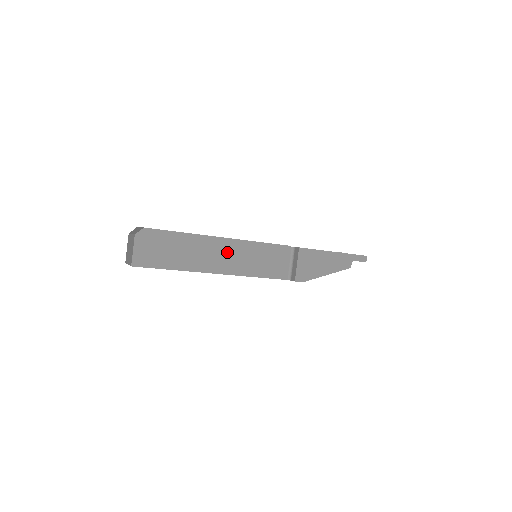
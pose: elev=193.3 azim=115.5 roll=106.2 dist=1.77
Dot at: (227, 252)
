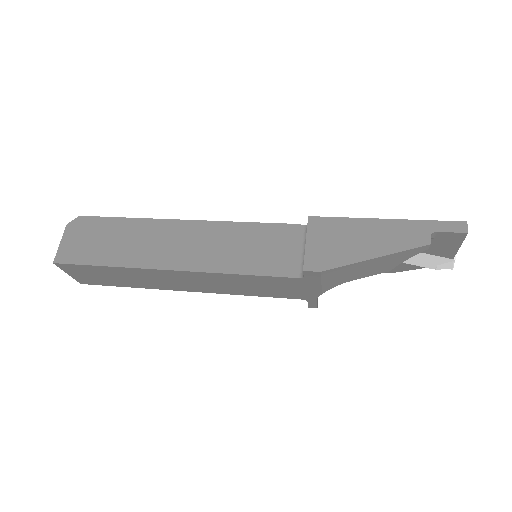
Dot at: (191, 239)
